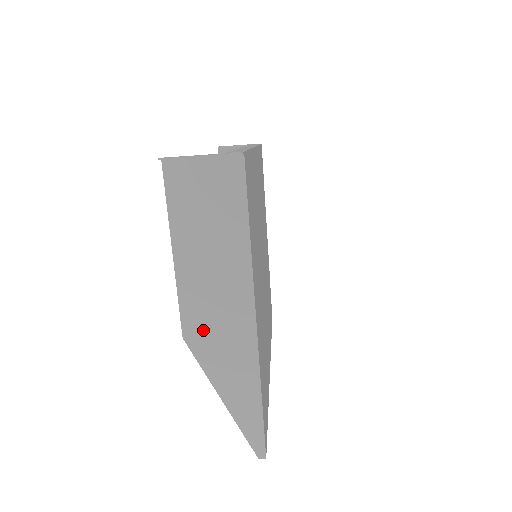
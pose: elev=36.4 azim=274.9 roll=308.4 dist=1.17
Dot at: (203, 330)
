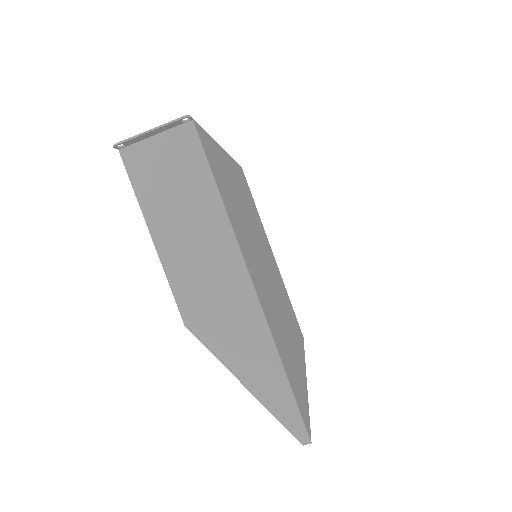
Dot at: (203, 311)
